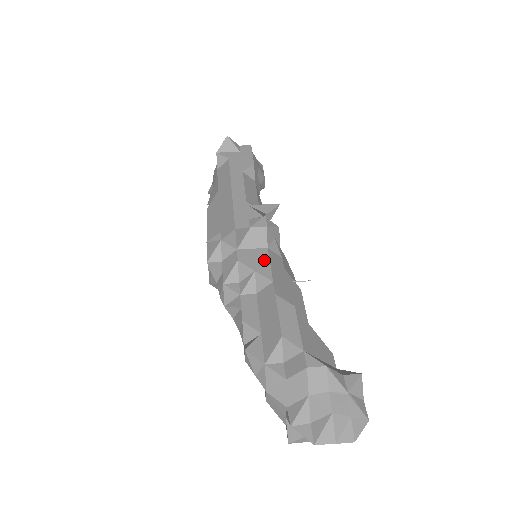
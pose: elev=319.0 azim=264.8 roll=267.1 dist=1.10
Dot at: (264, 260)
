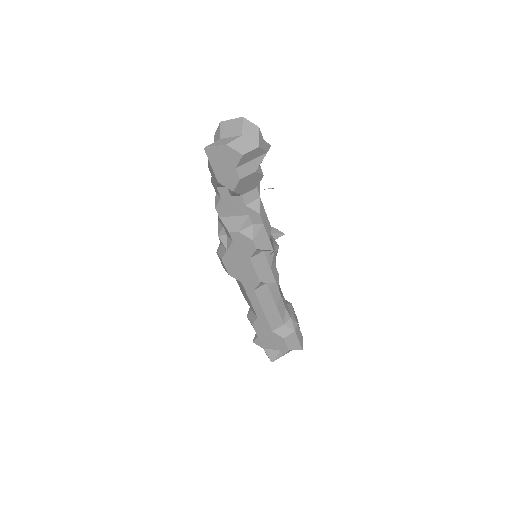
Dot at: occluded
